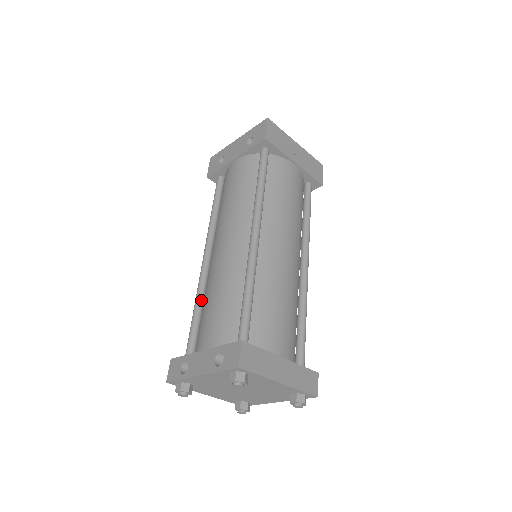
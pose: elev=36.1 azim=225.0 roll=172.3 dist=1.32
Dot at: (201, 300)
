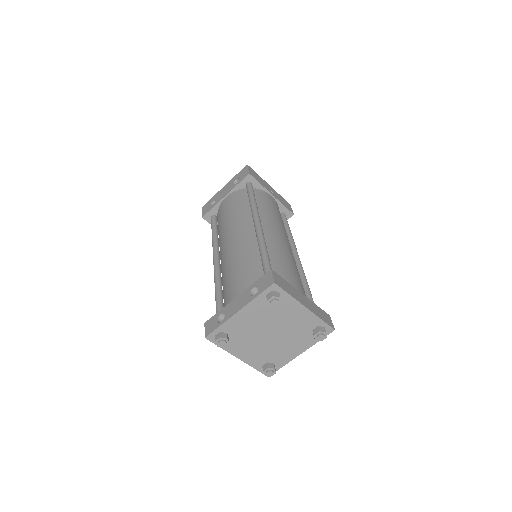
Dot at: (220, 284)
